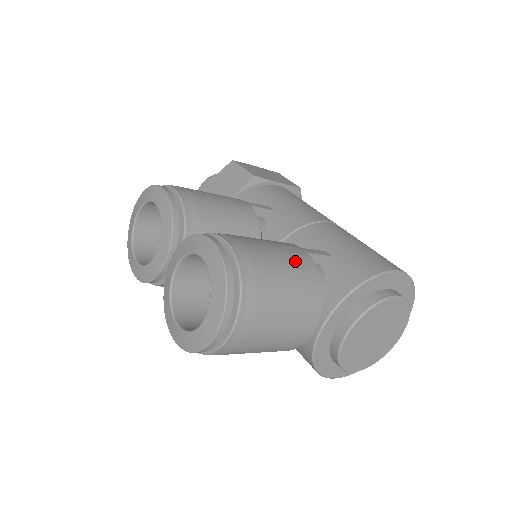
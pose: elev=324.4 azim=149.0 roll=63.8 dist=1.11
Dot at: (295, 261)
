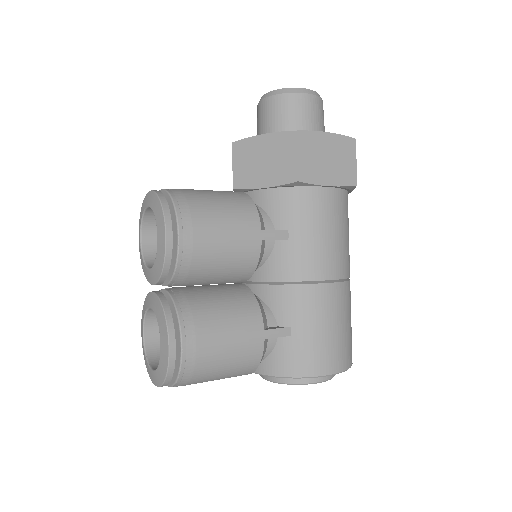
Dot at: (242, 355)
